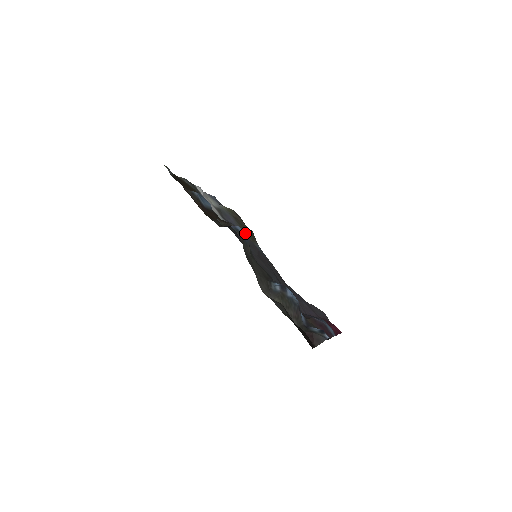
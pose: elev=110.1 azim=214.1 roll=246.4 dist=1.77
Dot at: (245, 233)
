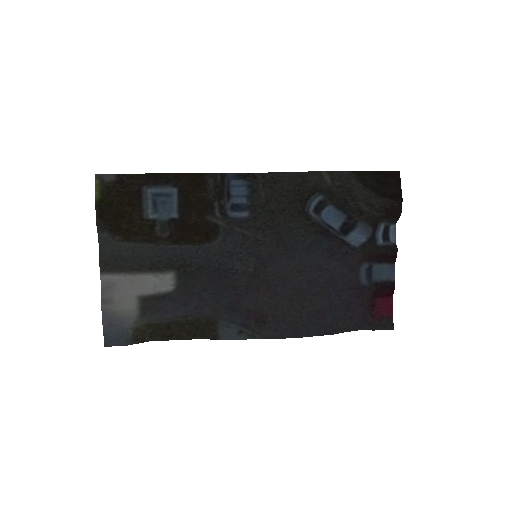
Dot at: (199, 318)
